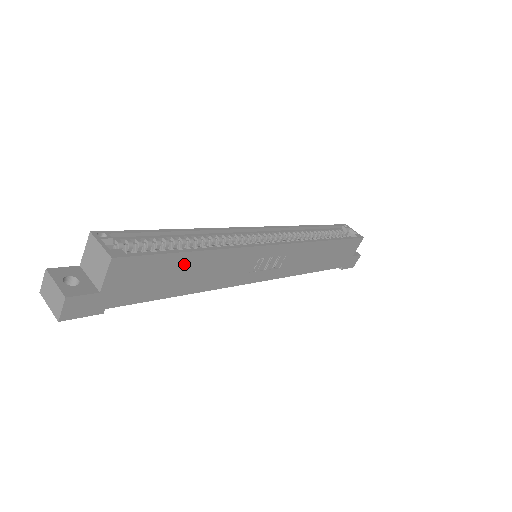
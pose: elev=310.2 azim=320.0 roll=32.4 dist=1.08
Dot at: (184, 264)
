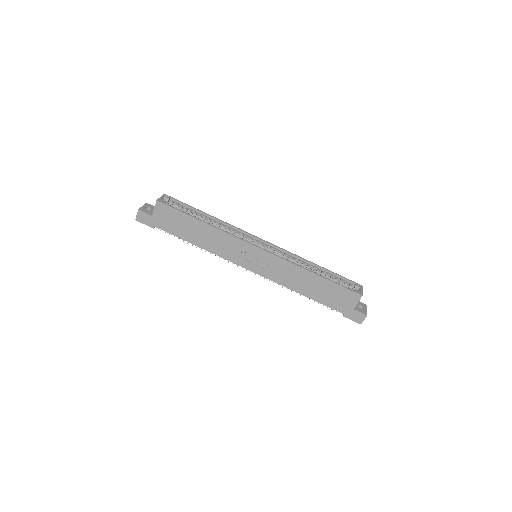
Dot at: (193, 224)
